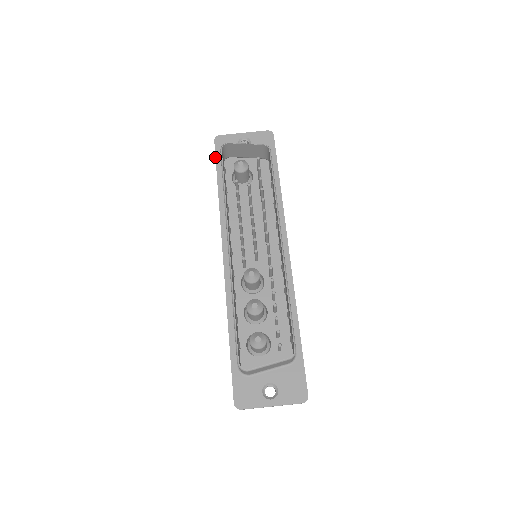
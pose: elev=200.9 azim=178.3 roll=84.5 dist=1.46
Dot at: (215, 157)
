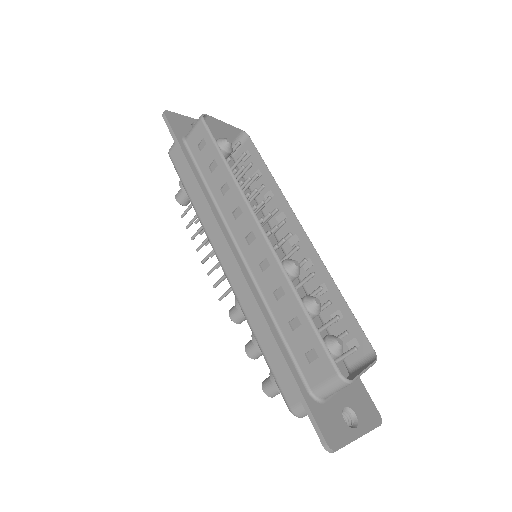
Dot at: (173, 132)
